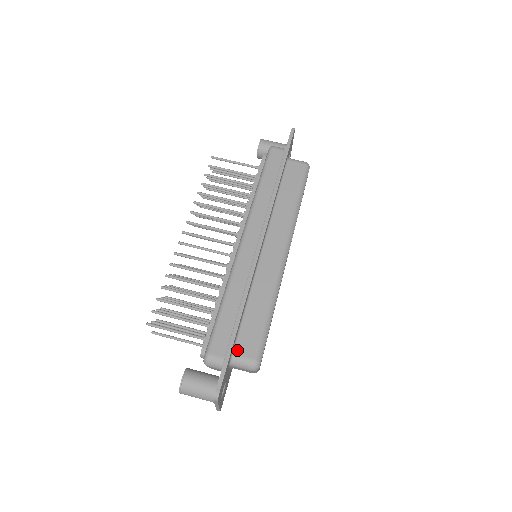
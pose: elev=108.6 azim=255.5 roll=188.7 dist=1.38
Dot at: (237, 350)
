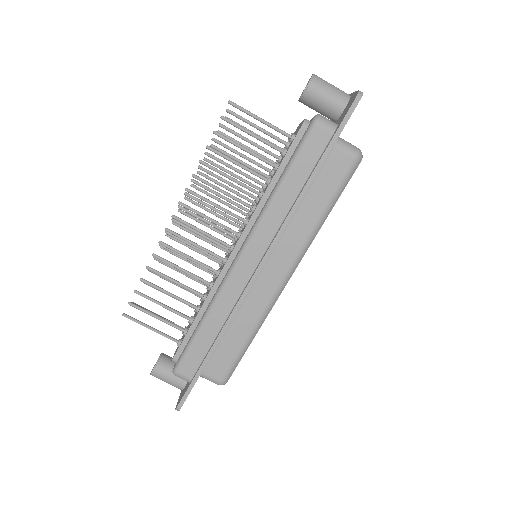
Dot at: (206, 370)
